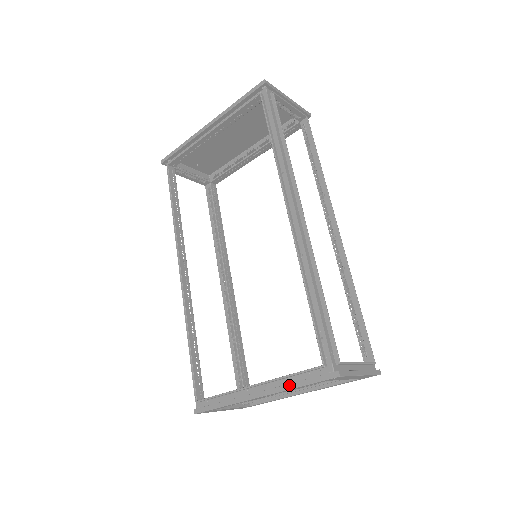
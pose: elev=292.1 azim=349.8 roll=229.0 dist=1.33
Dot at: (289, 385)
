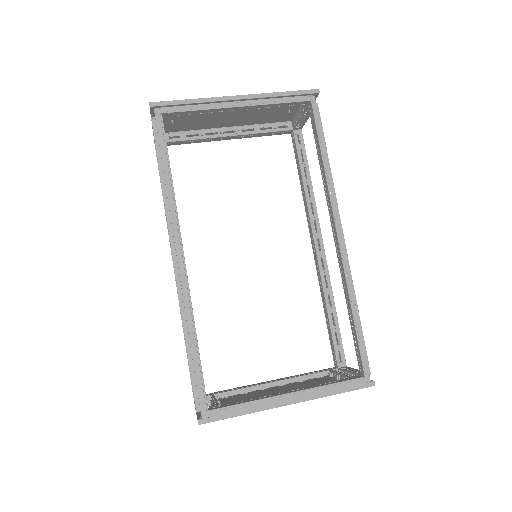
Dot at: (327, 393)
